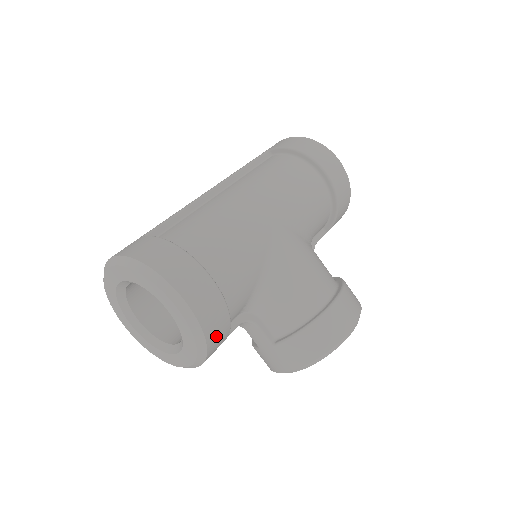
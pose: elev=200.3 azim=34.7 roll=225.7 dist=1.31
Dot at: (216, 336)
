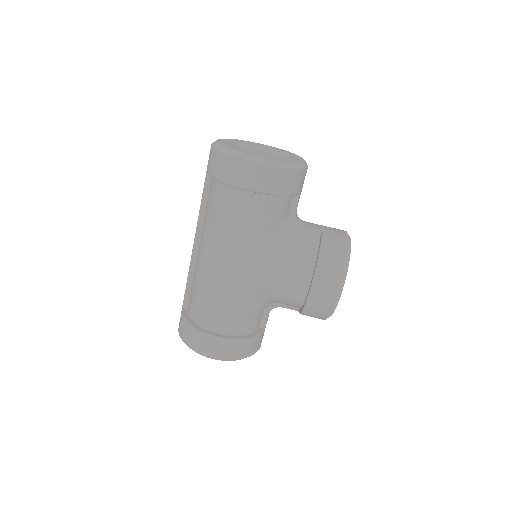
Dot at: (247, 350)
